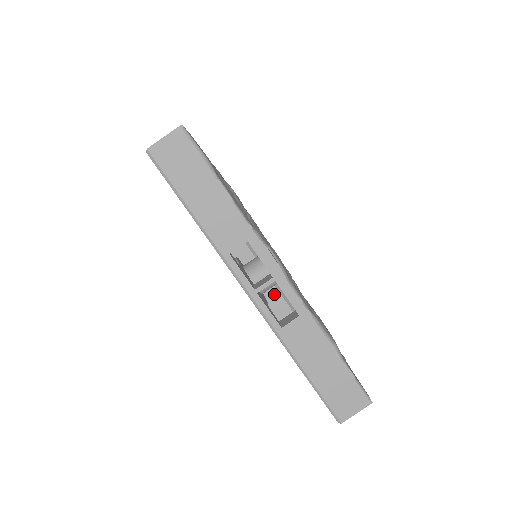
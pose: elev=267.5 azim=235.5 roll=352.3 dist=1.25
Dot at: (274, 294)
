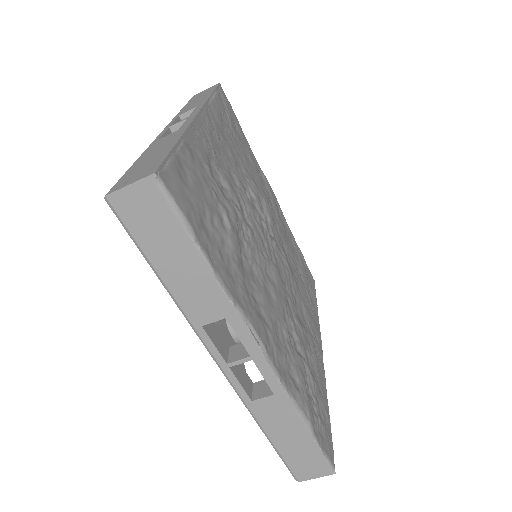
Dot at: occluded
